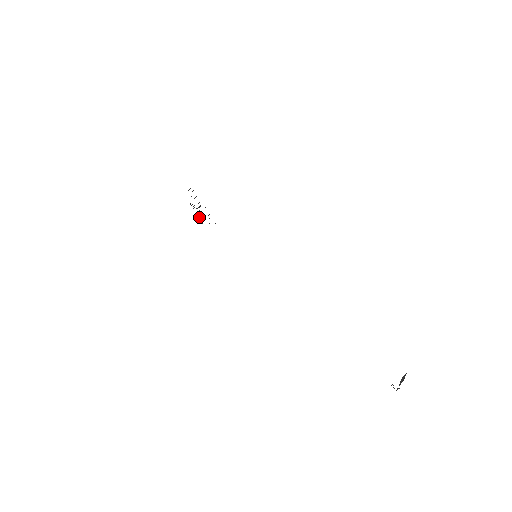
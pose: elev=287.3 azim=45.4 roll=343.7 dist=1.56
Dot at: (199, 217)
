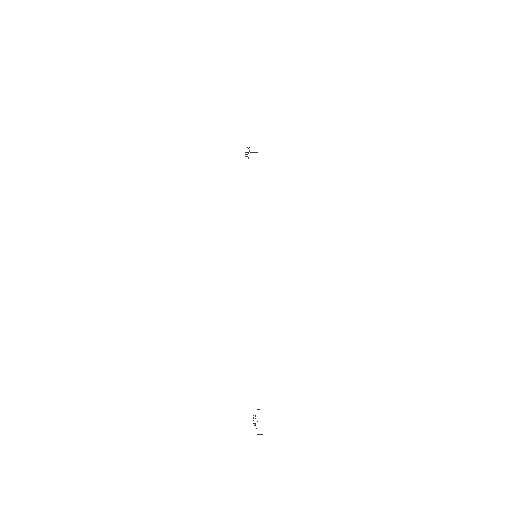
Dot at: occluded
